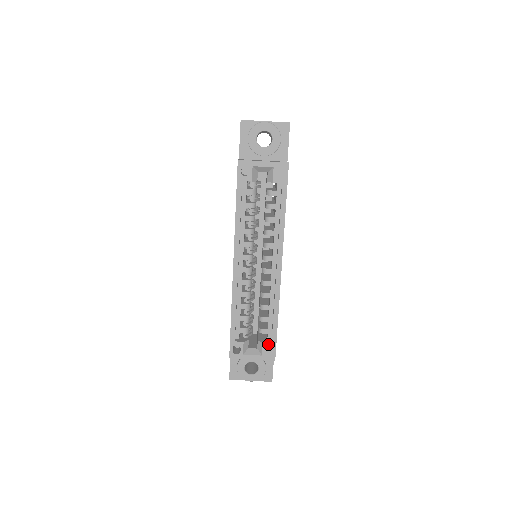
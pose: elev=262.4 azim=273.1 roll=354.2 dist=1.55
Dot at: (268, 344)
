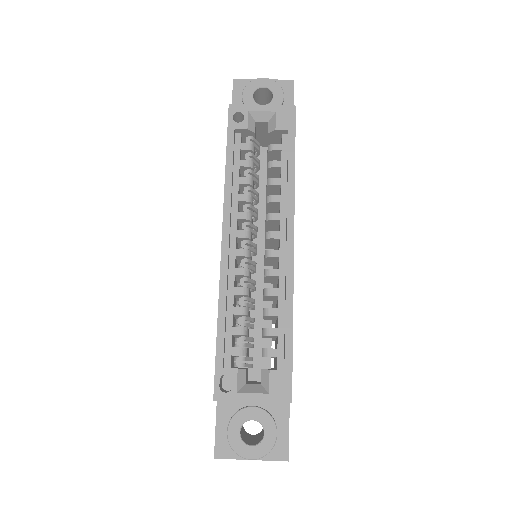
Dot at: (278, 372)
